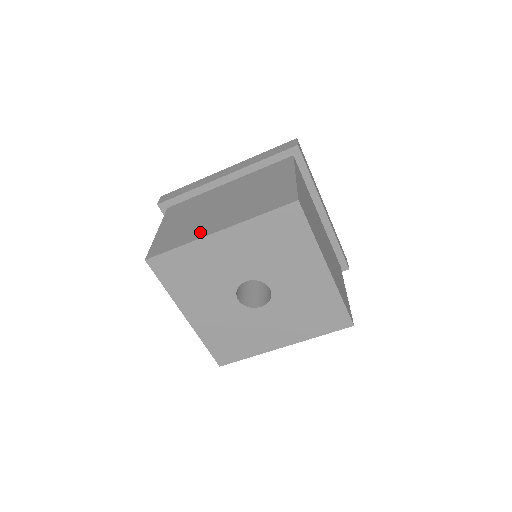
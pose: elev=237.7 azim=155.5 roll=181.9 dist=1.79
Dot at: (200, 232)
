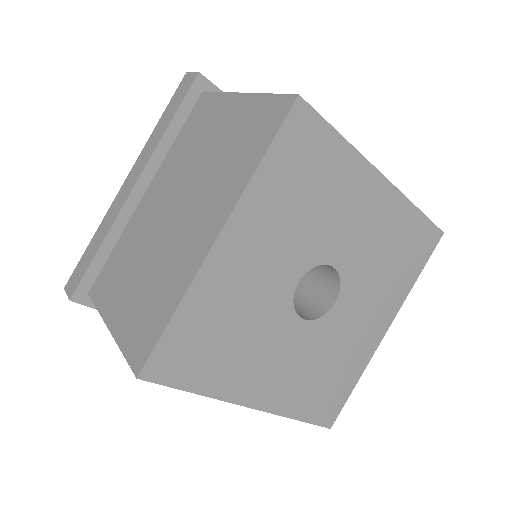
Dot at: occluded
